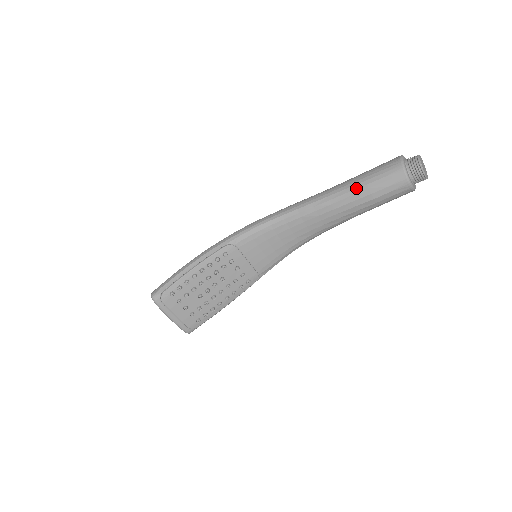
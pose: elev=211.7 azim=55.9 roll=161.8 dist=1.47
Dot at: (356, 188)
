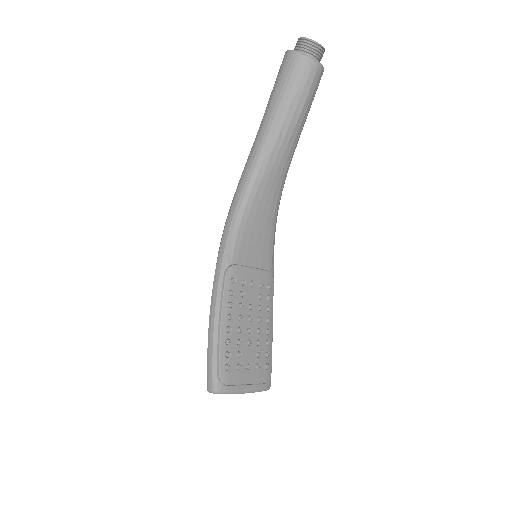
Dot at: (282, 110)
